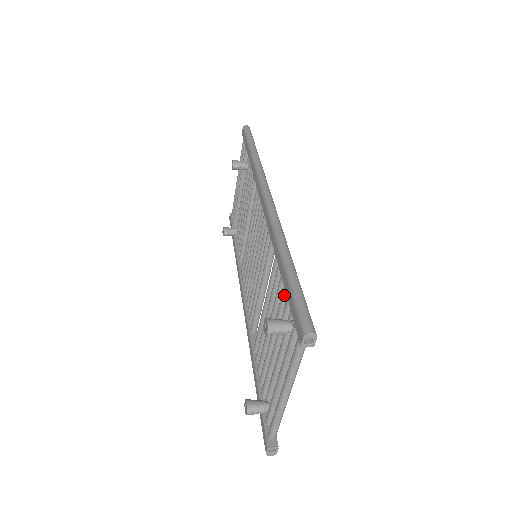
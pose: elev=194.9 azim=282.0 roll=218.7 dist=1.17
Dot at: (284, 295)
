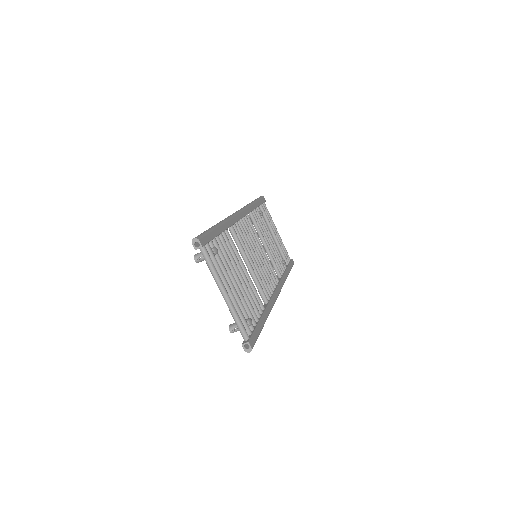
Dot at: occluded
